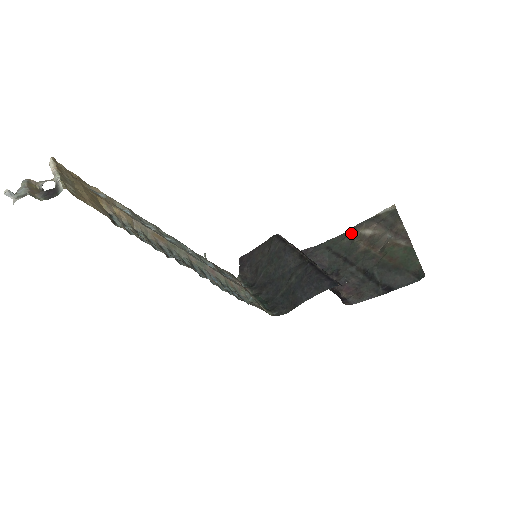
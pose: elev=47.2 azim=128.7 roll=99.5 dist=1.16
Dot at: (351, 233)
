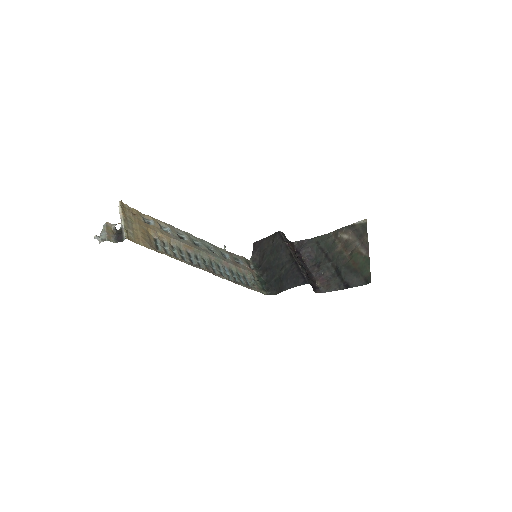
Dot at: (334, 234)
